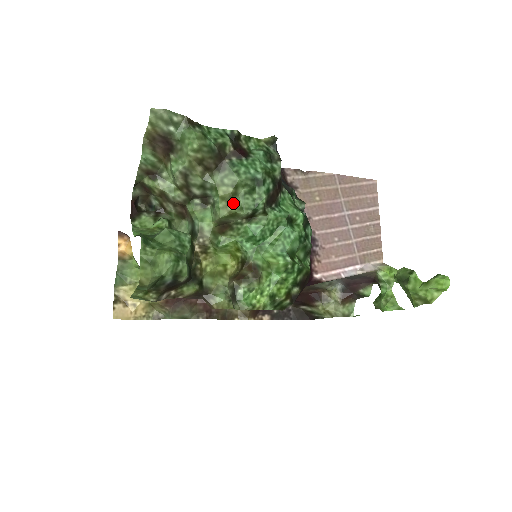
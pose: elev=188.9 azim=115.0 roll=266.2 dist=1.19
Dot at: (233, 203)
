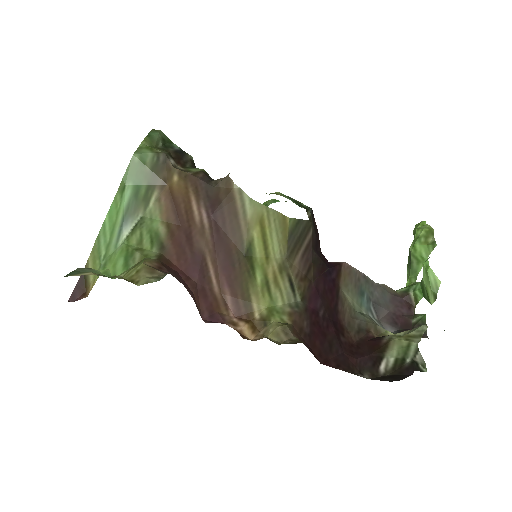
Dot at: occluded
